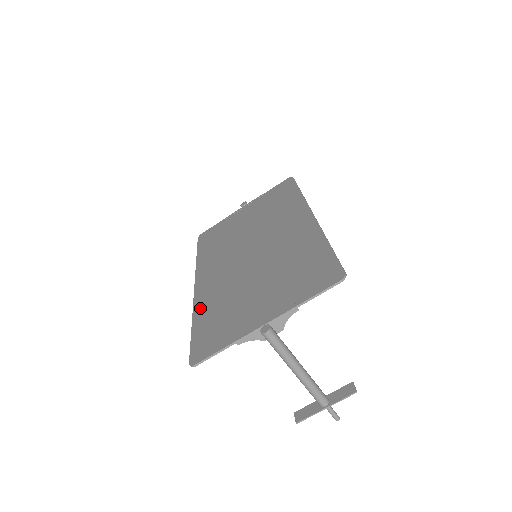
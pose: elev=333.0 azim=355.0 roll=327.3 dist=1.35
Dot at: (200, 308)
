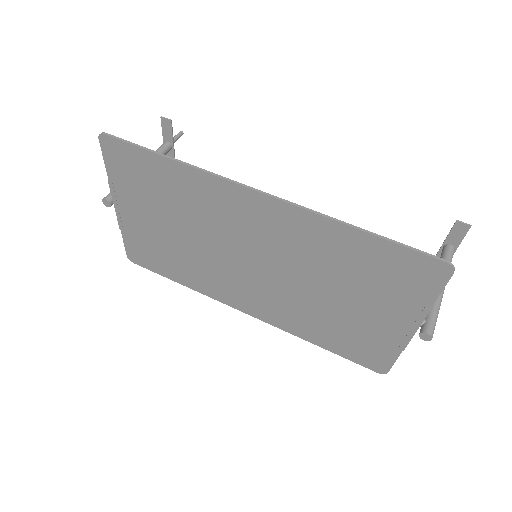
Dot at: (300, 333)
